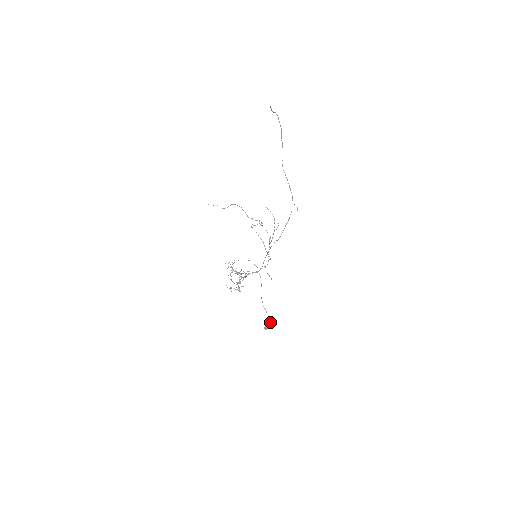
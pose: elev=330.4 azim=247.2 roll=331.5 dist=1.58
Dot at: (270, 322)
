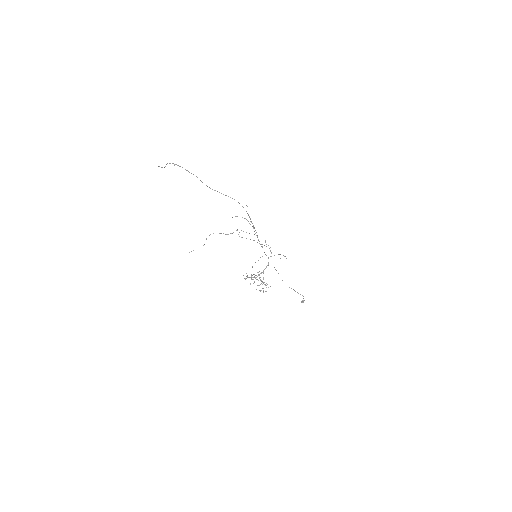
Dot at: (302, 295)
